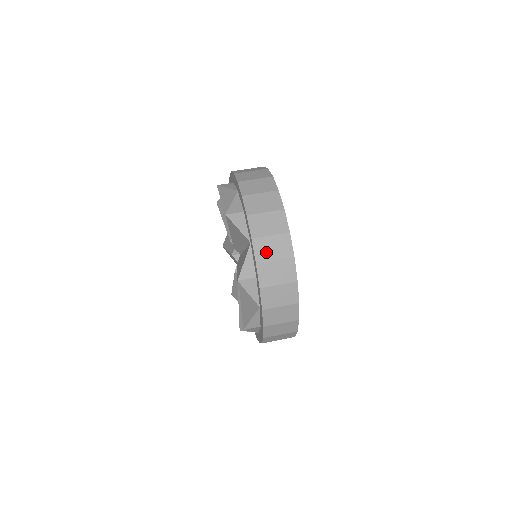
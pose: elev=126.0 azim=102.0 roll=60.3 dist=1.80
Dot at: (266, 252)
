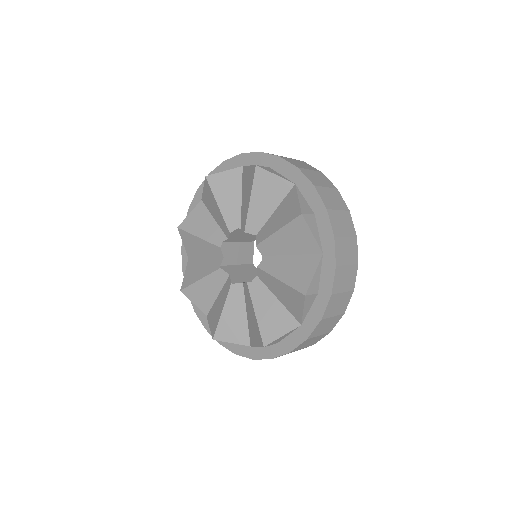
Dot at: occluded
